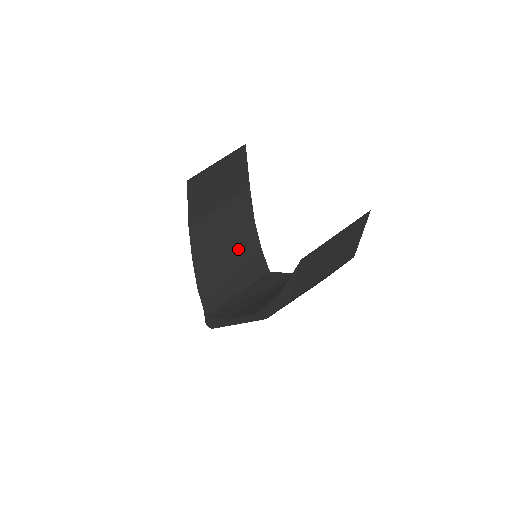
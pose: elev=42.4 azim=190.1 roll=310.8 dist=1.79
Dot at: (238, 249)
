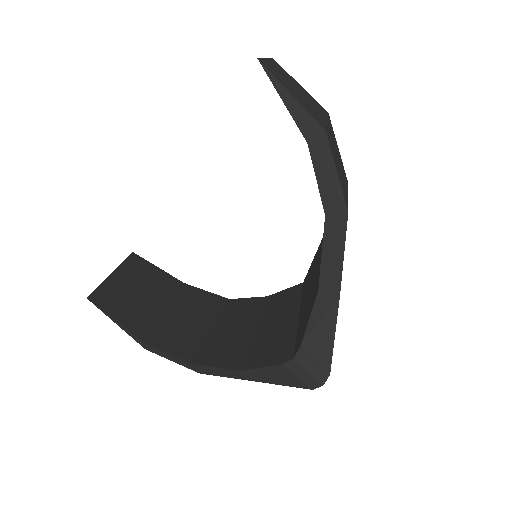
Dot at: (242, 316)
